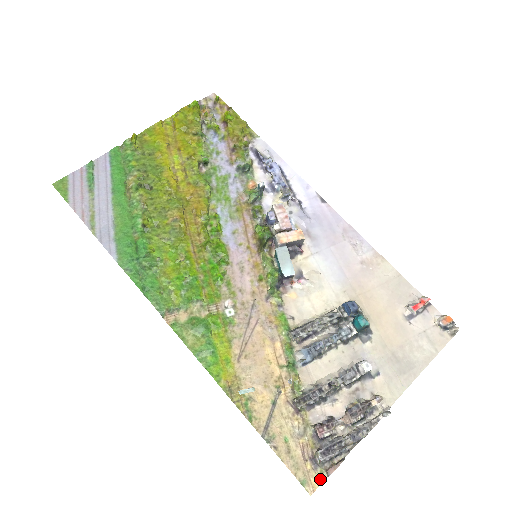
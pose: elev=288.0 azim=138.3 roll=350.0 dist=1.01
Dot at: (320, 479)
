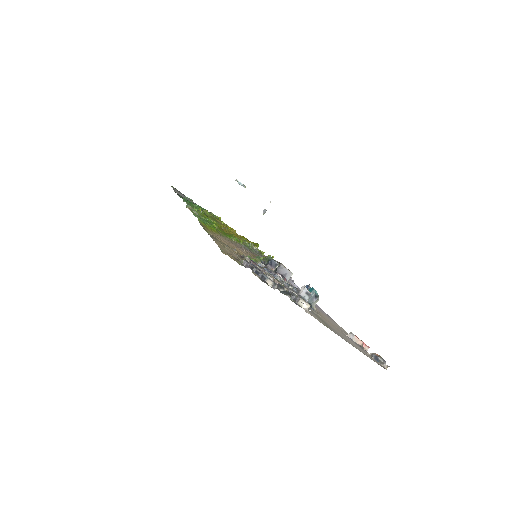
Dot at: (236, 261)
